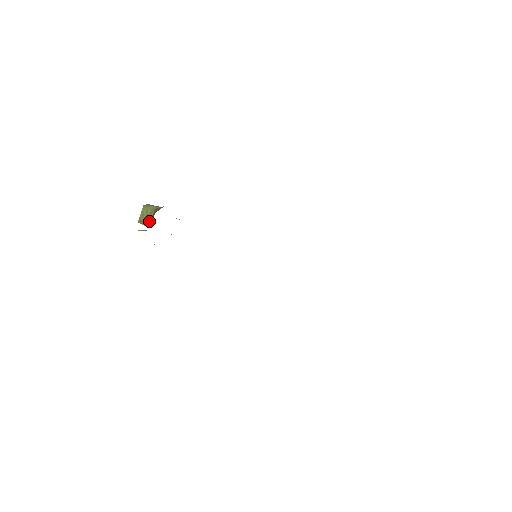
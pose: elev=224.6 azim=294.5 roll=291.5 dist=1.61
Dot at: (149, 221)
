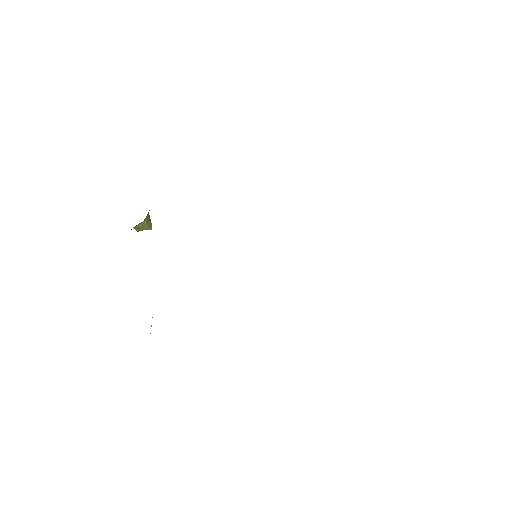
Dot at: (148, 227)
